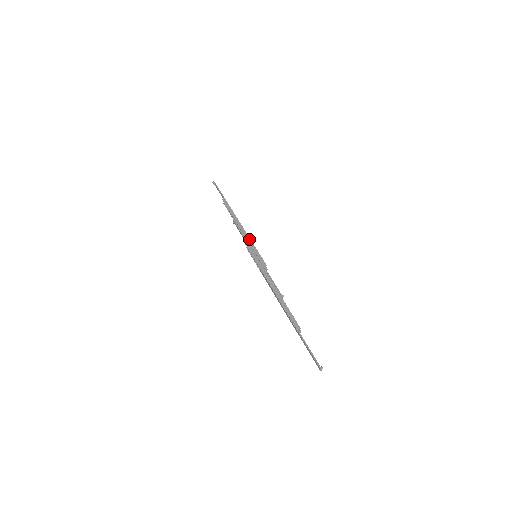
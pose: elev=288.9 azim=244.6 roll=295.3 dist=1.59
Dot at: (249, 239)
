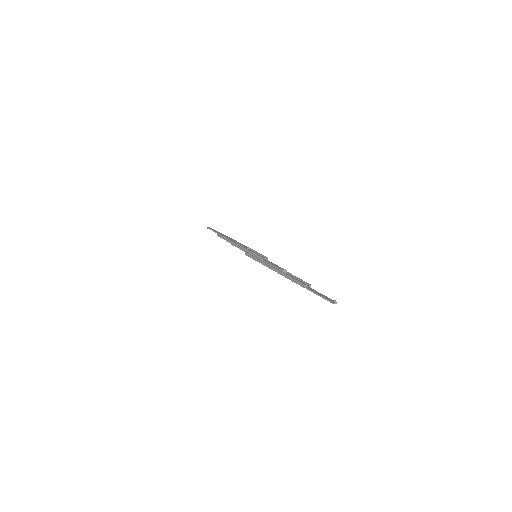
Dot at: (244, 249)
